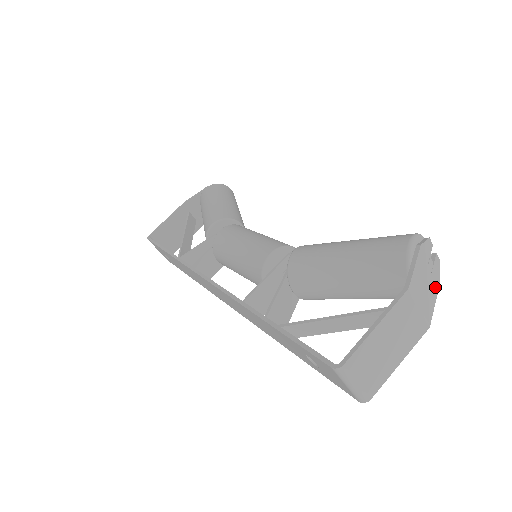
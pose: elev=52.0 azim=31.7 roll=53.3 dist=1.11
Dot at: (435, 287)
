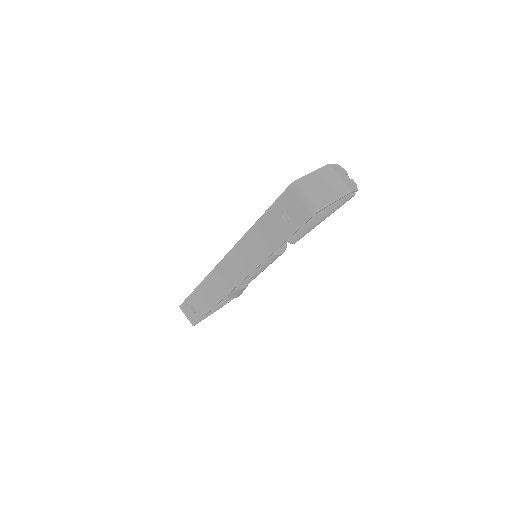
Dot at: (354, 187)
